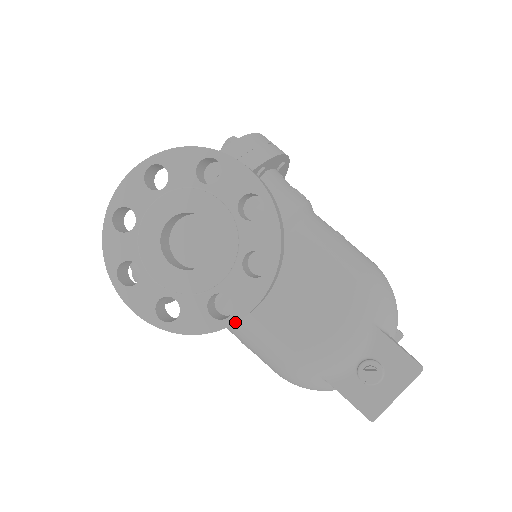
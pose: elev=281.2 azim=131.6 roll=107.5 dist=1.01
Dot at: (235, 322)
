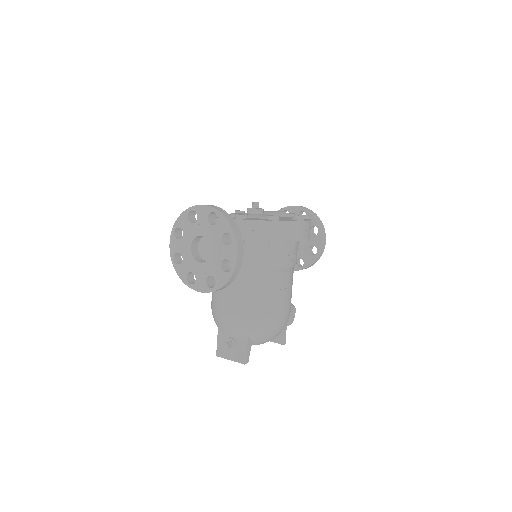
Dot at: occluded
